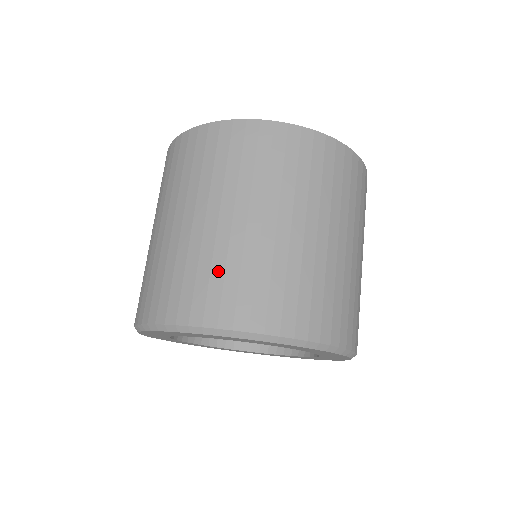
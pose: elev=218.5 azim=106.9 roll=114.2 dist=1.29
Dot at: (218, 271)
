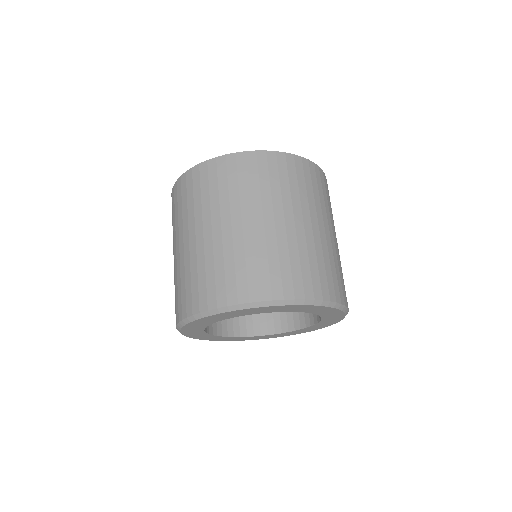
Dot at: (179, 284)
